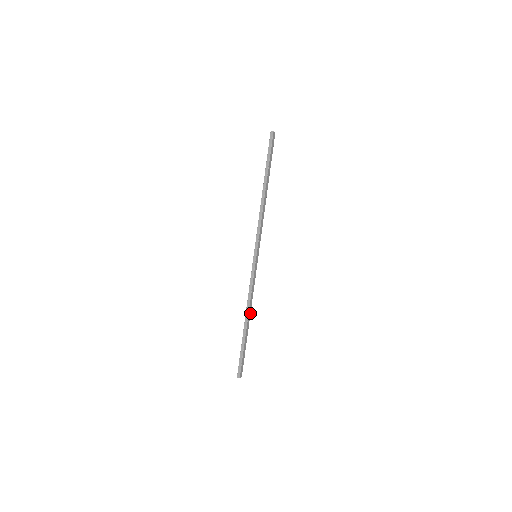
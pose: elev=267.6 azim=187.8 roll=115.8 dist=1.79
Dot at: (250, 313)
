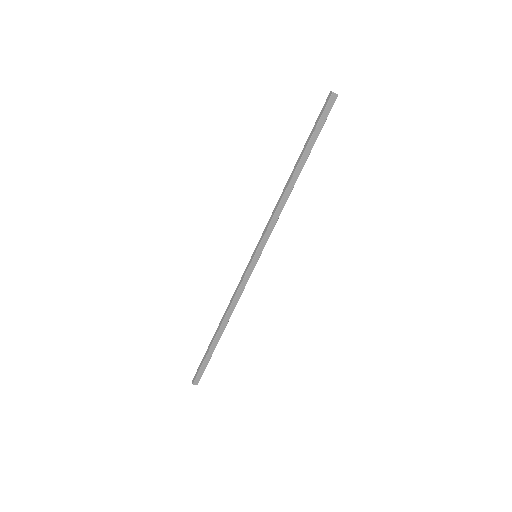
Dot at: (228, 320)
